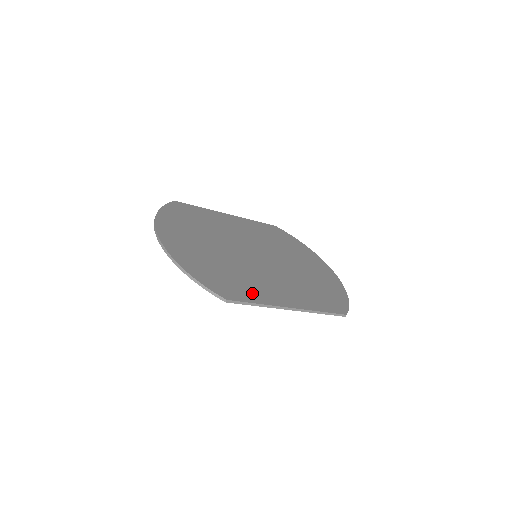
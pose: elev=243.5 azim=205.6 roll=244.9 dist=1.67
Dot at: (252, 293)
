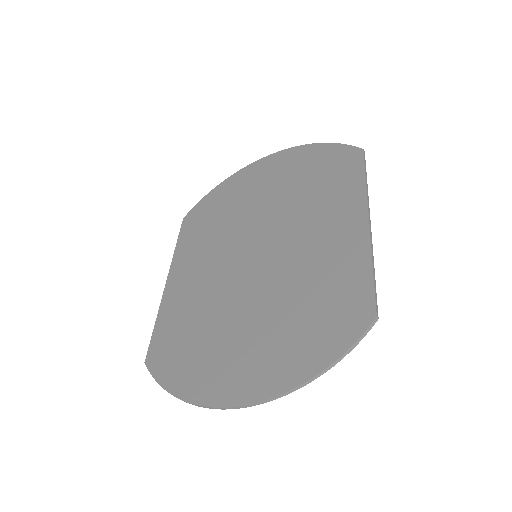
Dot at: (349, 275)
